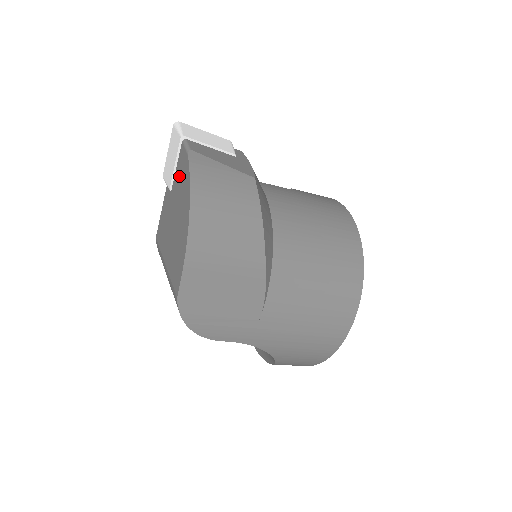
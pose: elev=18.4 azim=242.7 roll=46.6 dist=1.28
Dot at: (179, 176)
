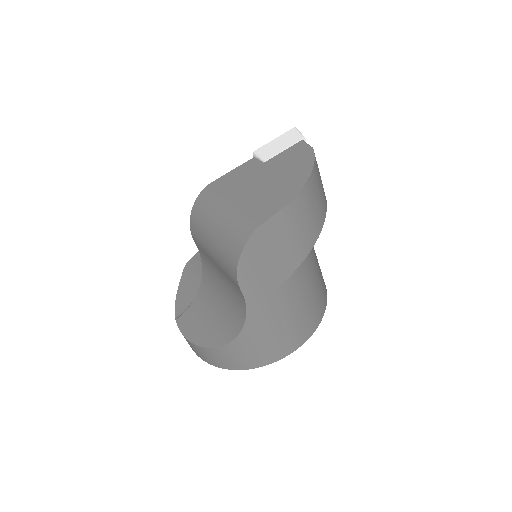
Dot at: (289, 157)
